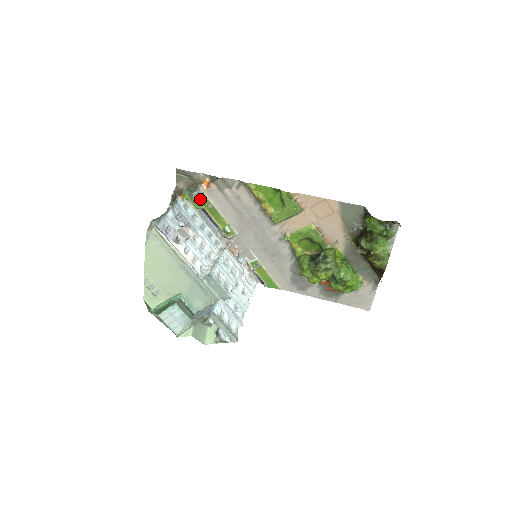
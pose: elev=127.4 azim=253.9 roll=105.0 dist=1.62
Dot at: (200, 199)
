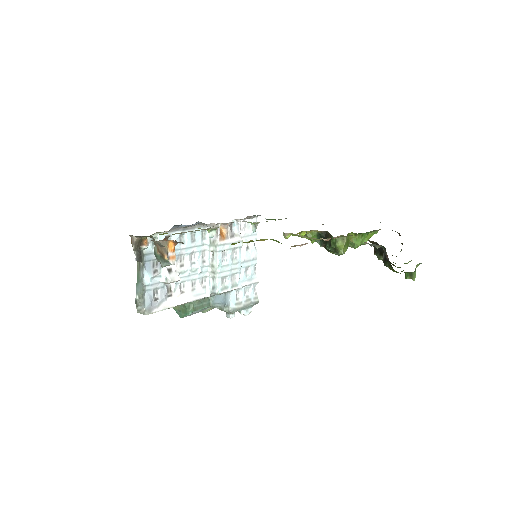
Dot at: (167, 233)
